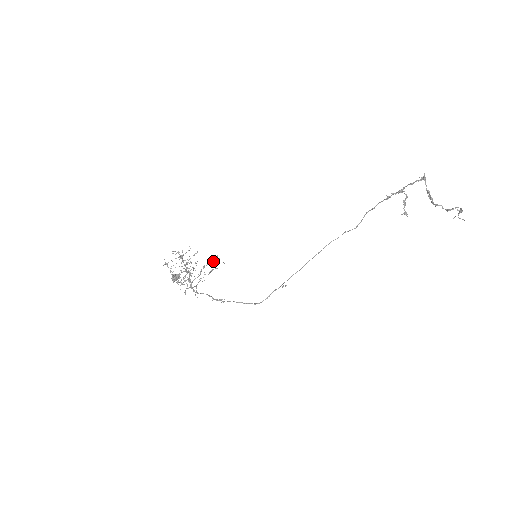
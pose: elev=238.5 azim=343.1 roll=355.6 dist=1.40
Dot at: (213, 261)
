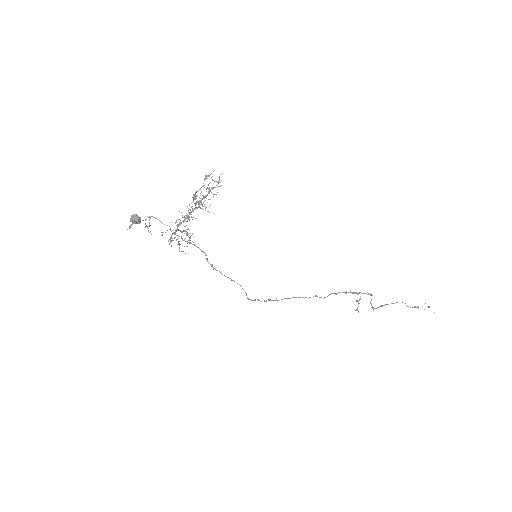
Dot at: (189, 237)
